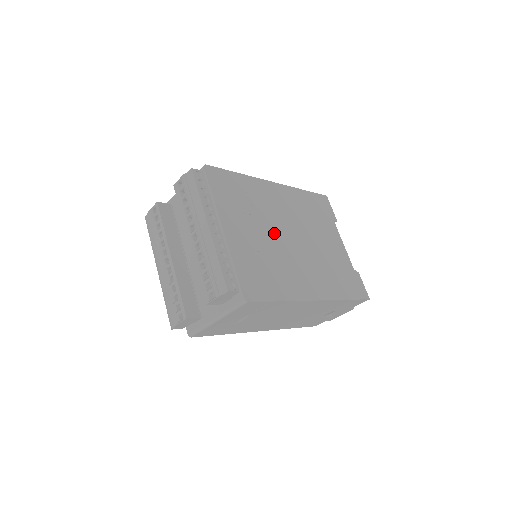
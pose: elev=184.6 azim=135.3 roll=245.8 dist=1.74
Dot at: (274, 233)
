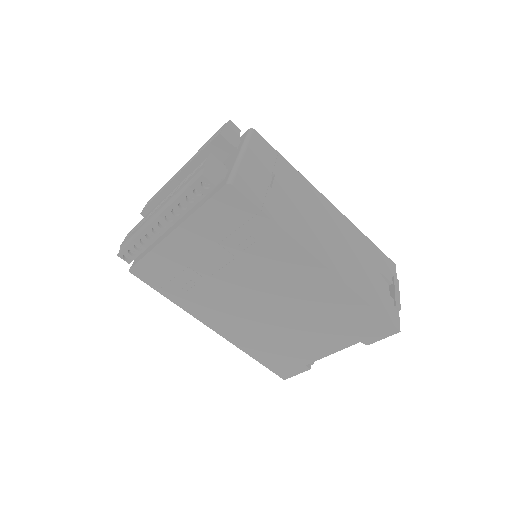
Dot at: occluded
